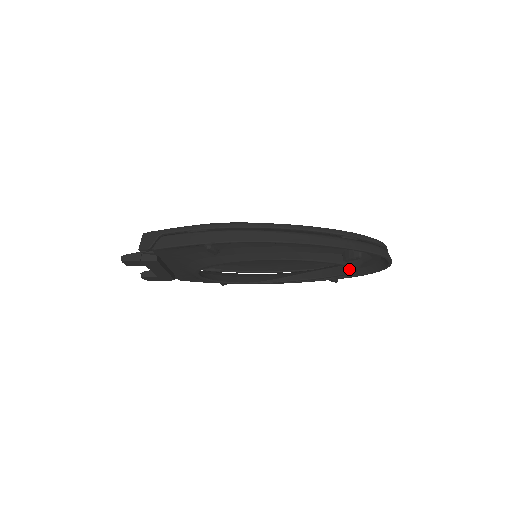
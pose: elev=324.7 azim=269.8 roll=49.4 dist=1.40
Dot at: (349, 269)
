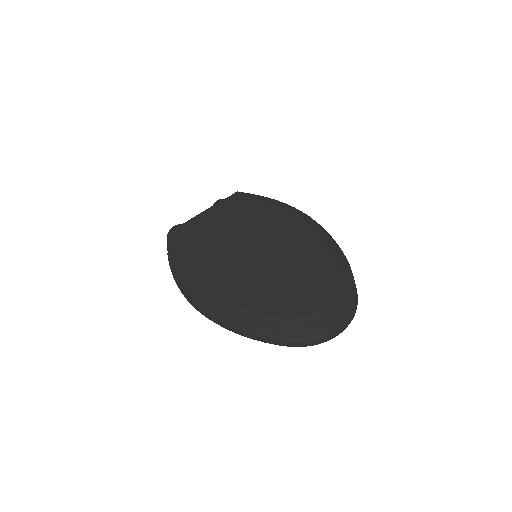
Dot at: occluded
